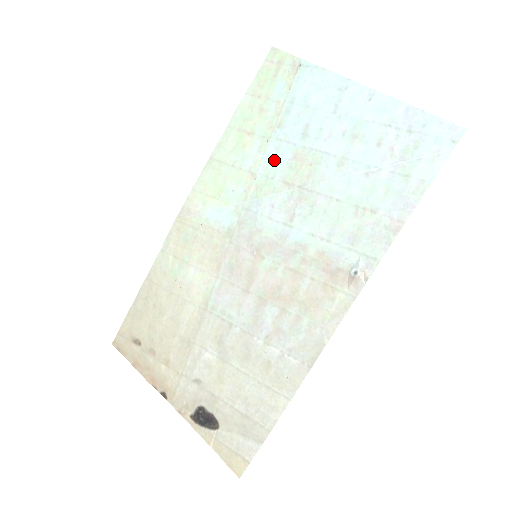
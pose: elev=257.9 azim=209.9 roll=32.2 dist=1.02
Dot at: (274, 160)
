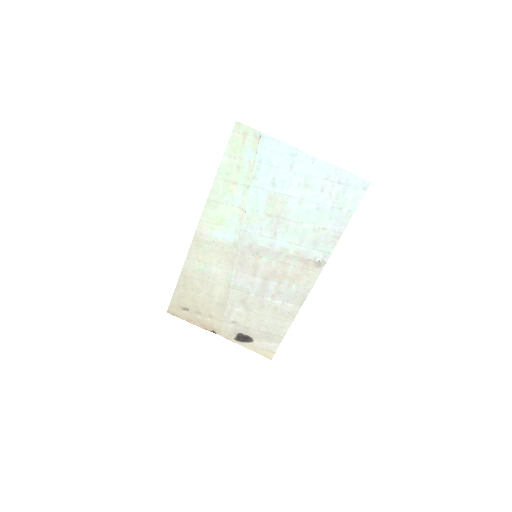
Dot at: (256, 200)
